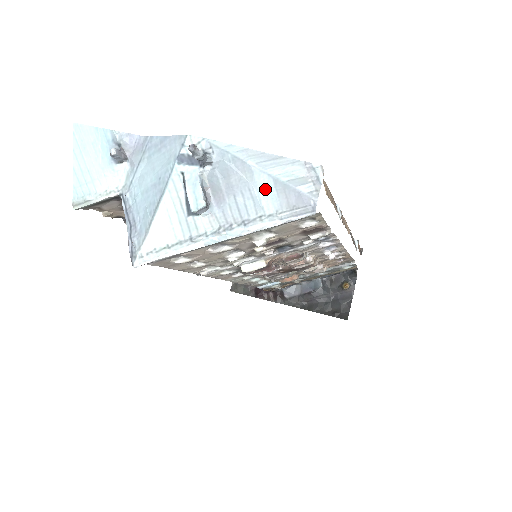
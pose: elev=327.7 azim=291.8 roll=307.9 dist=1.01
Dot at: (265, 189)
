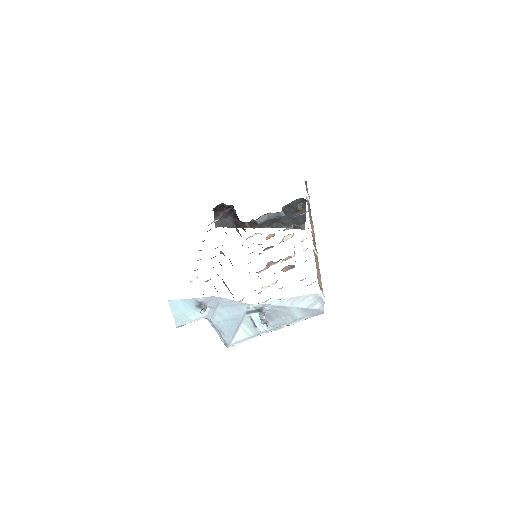
Dot at: (296, 312)
